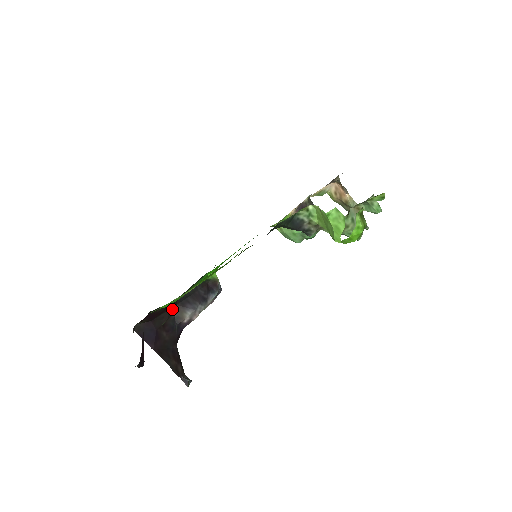
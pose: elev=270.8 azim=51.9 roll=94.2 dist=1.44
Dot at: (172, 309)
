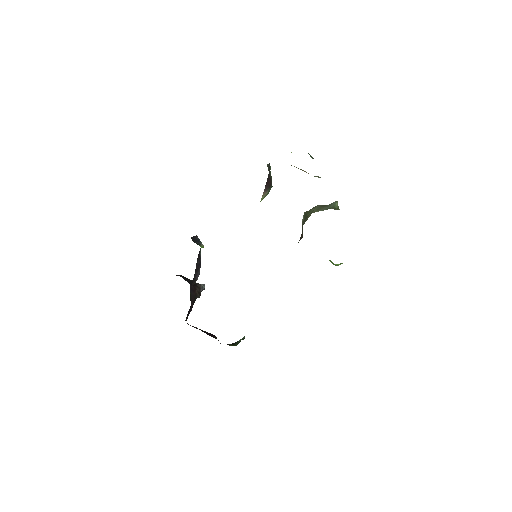
Dot at: occluded
